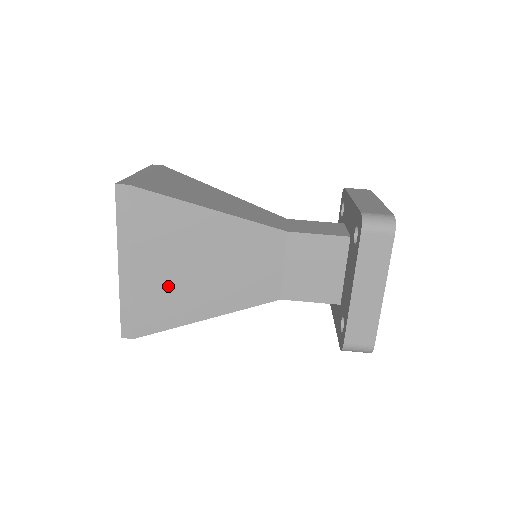
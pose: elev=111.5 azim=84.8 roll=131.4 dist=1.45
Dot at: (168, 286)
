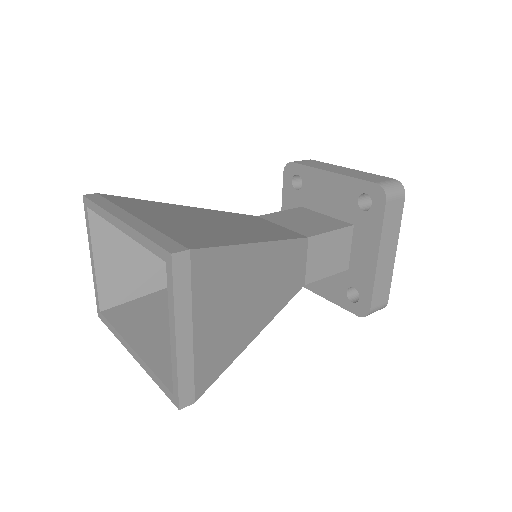
Dot at: (189, 227)
